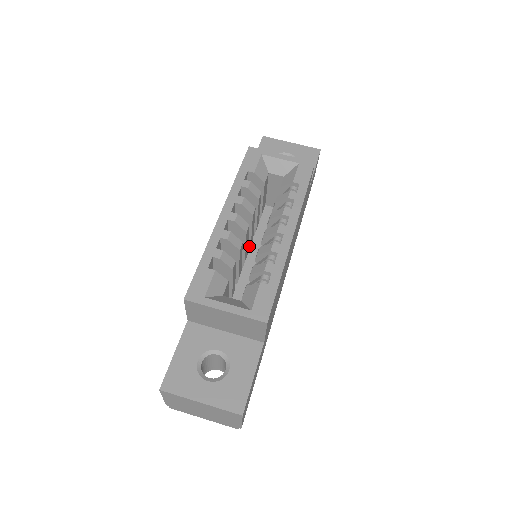
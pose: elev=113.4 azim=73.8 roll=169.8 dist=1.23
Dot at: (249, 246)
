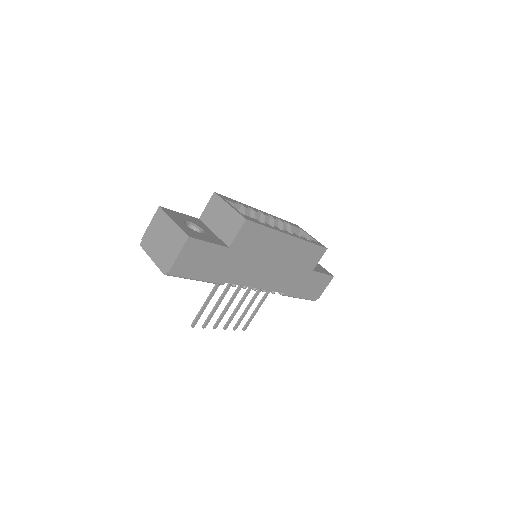
Dot at: occluded
